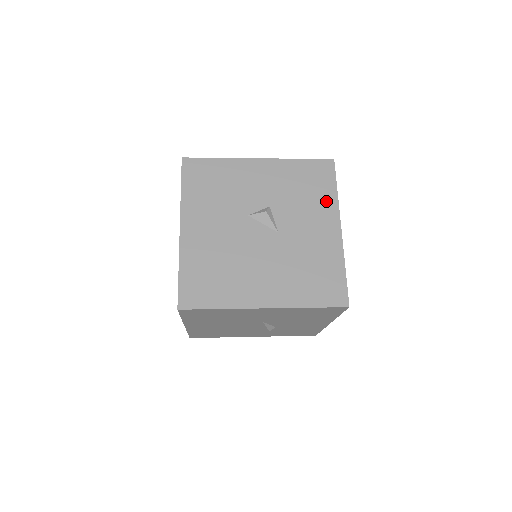
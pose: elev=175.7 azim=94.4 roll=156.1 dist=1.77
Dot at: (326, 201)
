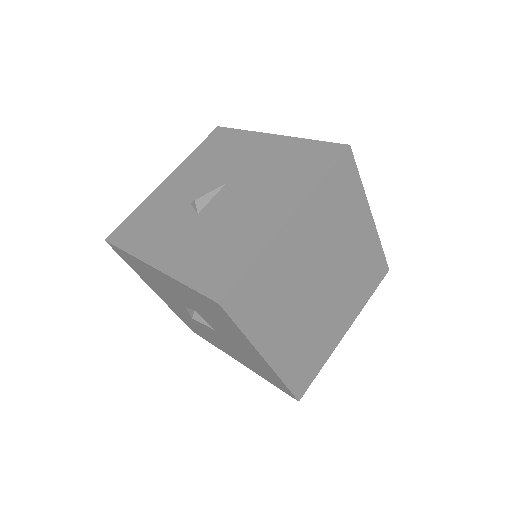
Dot at: (237, 334)
